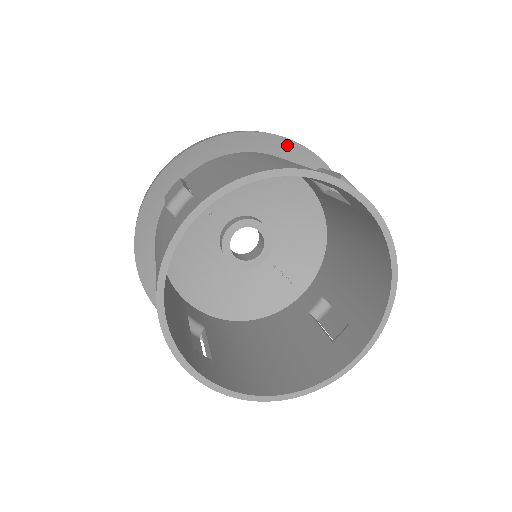
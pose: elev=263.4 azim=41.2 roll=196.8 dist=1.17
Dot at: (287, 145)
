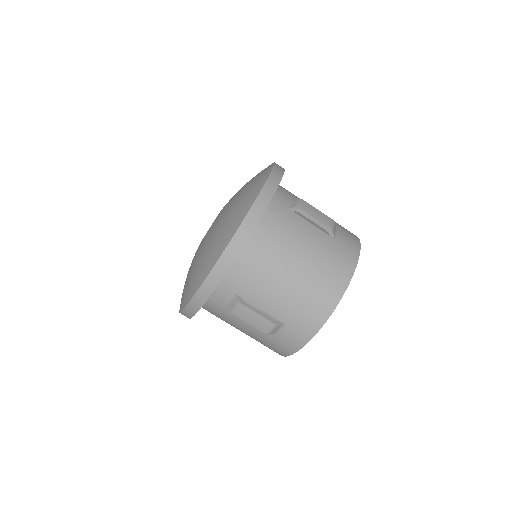
Dot at: occluded
